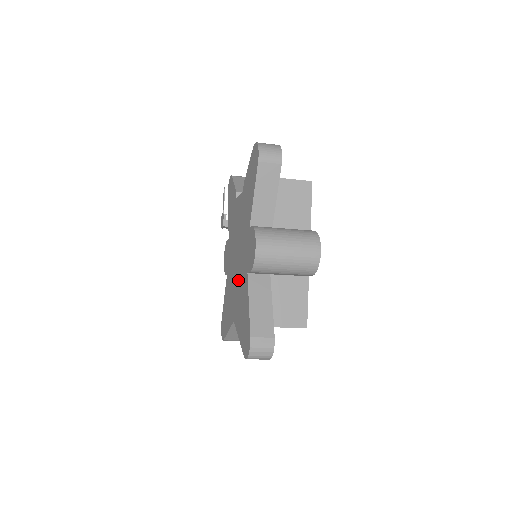
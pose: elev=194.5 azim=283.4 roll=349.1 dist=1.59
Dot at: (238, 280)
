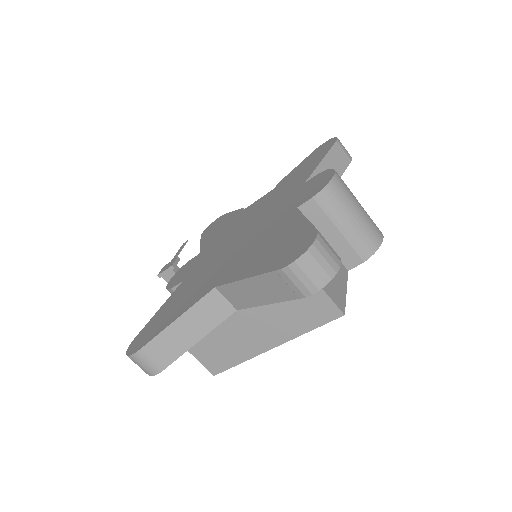
Dot at: (248, 241)
